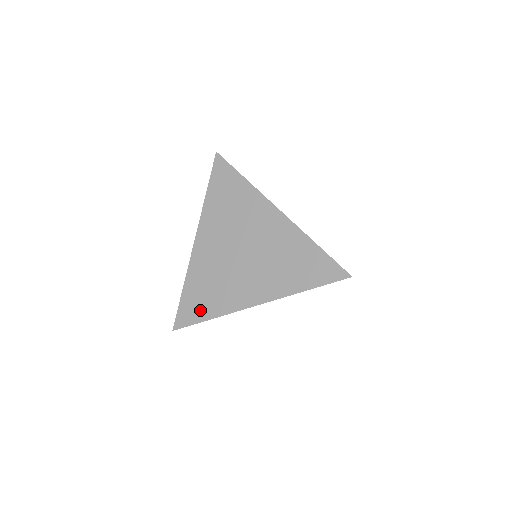
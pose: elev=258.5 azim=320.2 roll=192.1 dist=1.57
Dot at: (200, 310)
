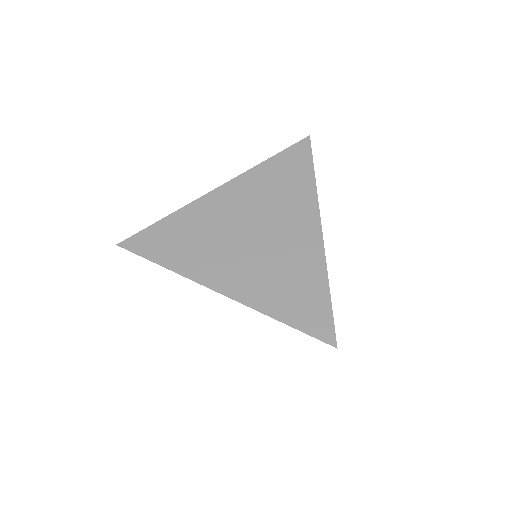
Dot at: occluded
